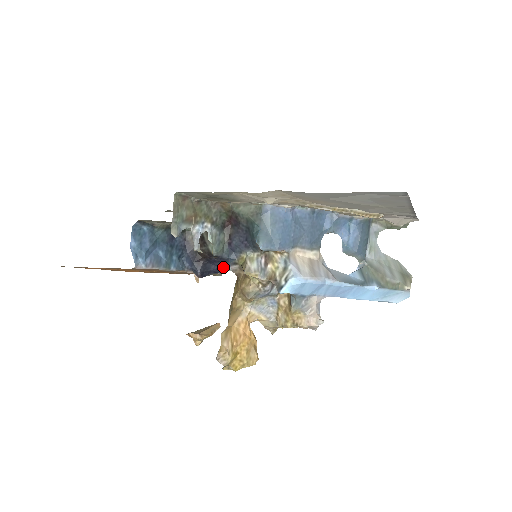
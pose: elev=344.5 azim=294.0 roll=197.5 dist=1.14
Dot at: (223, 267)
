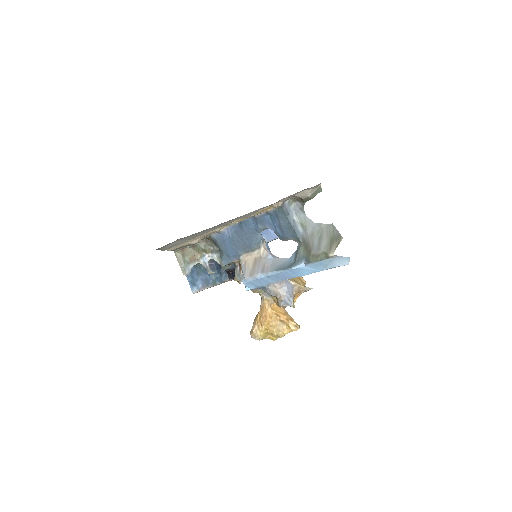
Dot at: occluded
